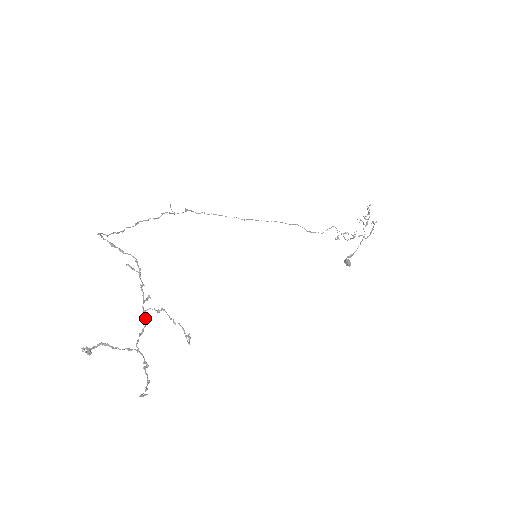
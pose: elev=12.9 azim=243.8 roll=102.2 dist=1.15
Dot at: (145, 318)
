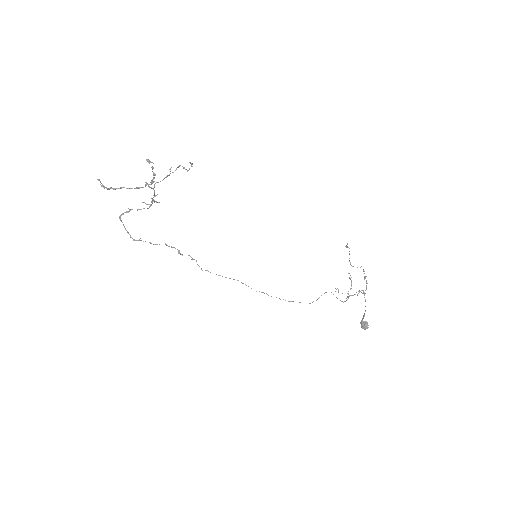
Dot at: (154, 196)
